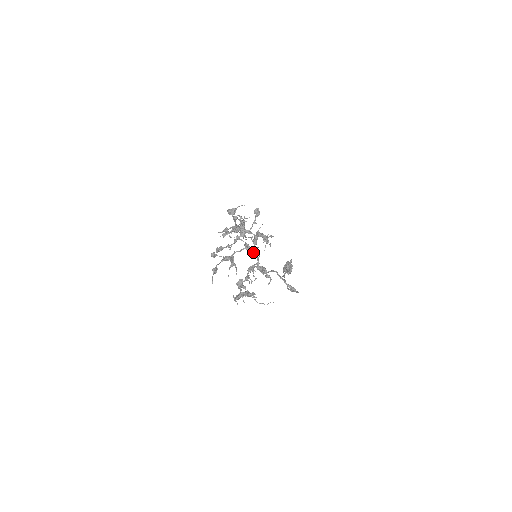
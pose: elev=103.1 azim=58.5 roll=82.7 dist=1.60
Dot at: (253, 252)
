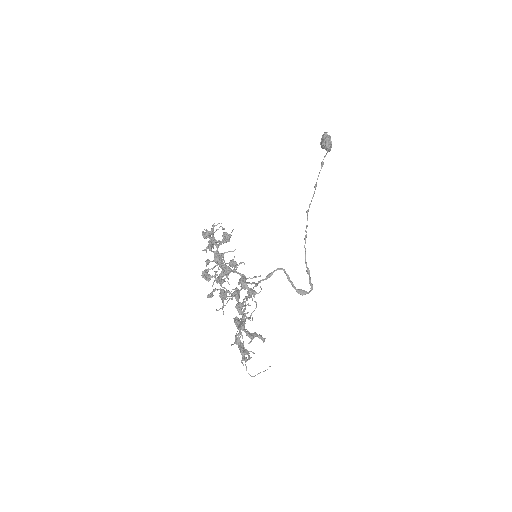
Dot at: (240, 310)
